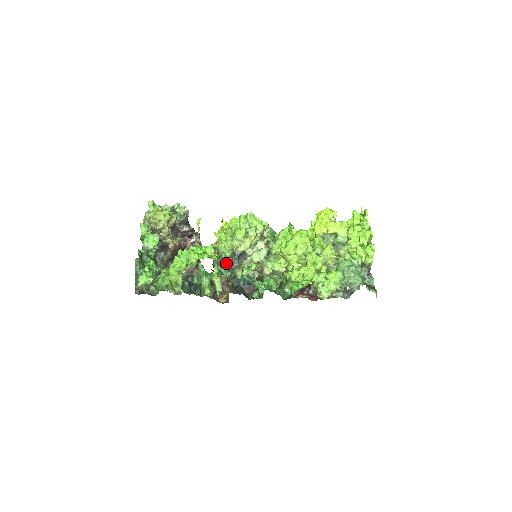
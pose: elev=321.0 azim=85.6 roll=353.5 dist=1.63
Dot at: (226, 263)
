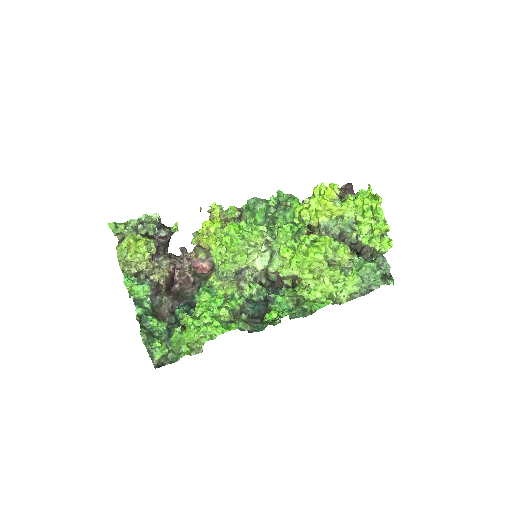
Dot at: (241, 310)
